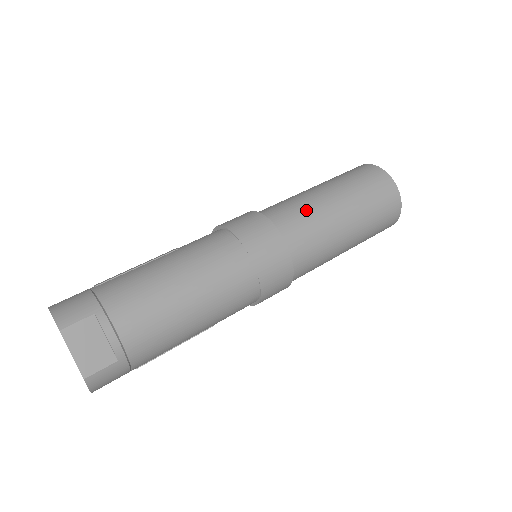
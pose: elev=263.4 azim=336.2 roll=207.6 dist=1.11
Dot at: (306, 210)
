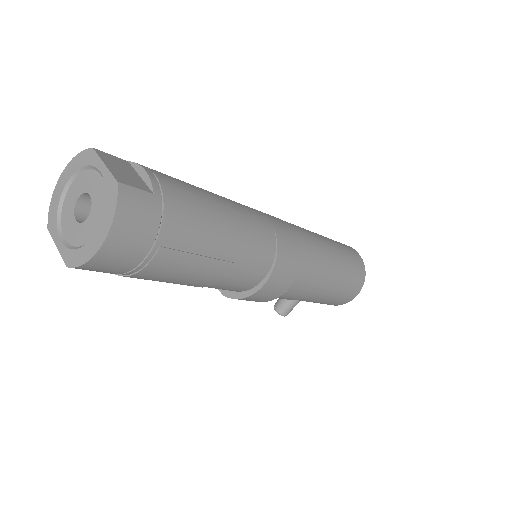
Dot at: occluded
